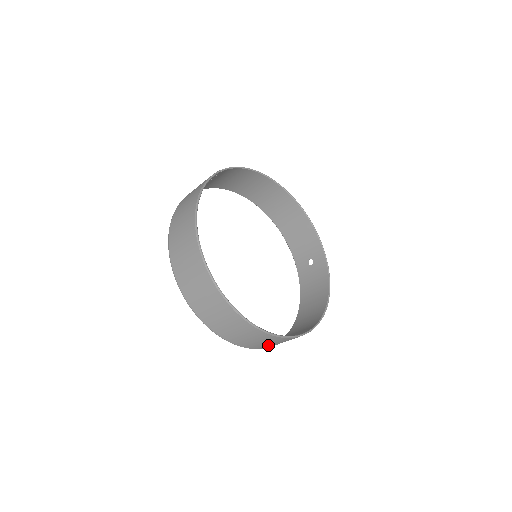
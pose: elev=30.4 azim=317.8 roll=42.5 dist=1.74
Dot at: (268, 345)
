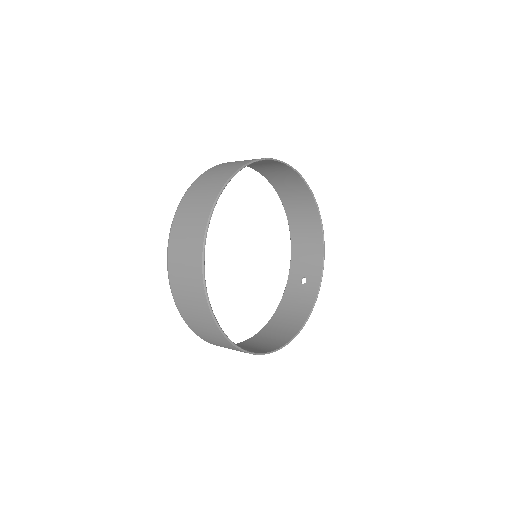
Dot at: (225, 347)
